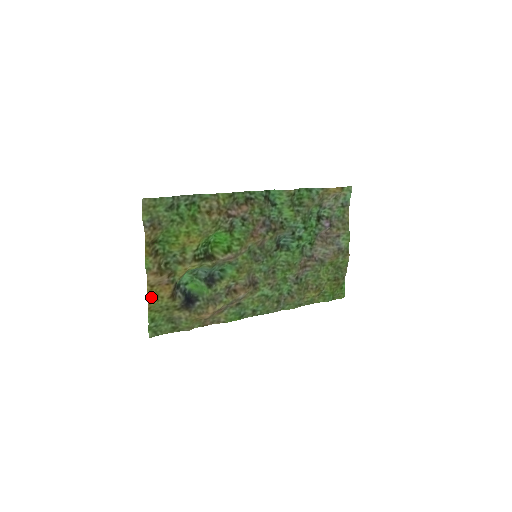
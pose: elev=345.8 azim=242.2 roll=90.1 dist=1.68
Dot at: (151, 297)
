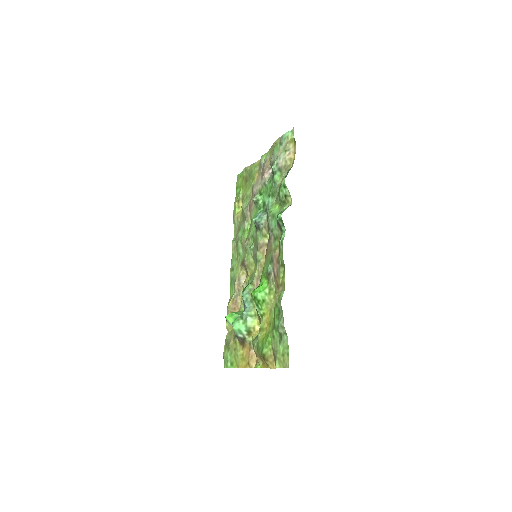
Dot at: (244, 365)
